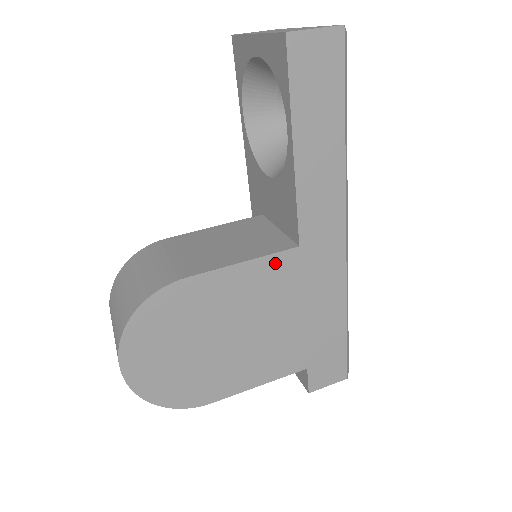
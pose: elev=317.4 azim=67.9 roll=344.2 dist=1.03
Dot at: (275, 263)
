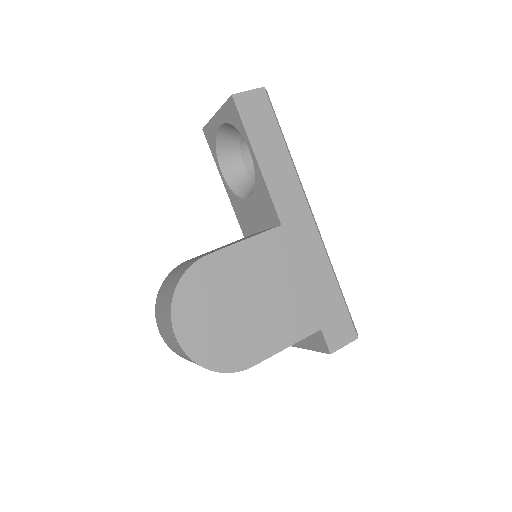
Dot at: (268, 239)
